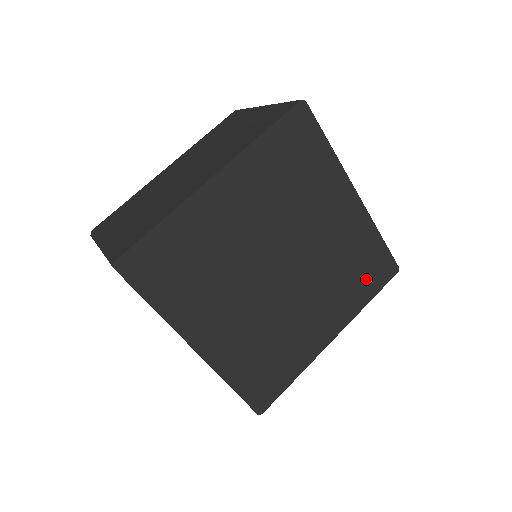
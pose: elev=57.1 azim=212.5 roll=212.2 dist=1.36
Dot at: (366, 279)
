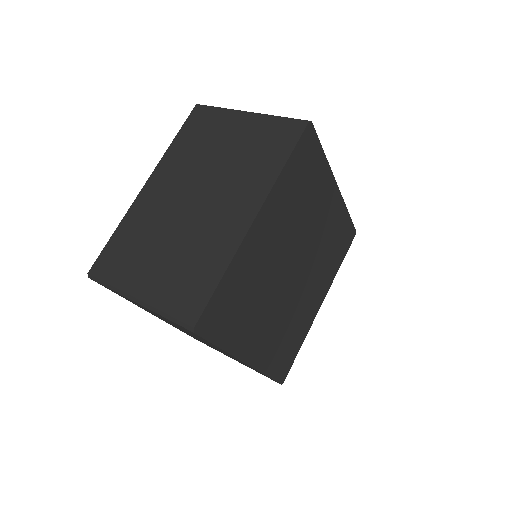
Dot at: (339, 250)
